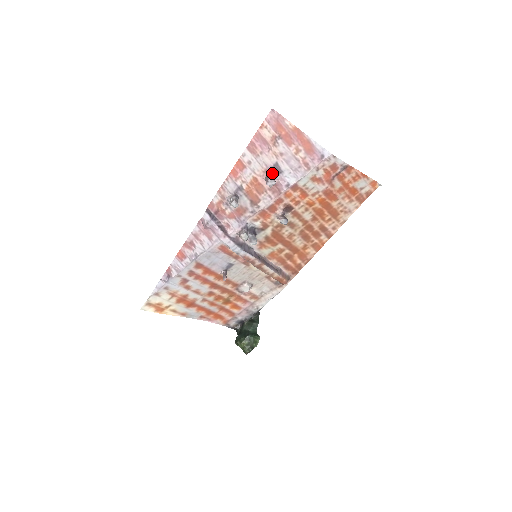
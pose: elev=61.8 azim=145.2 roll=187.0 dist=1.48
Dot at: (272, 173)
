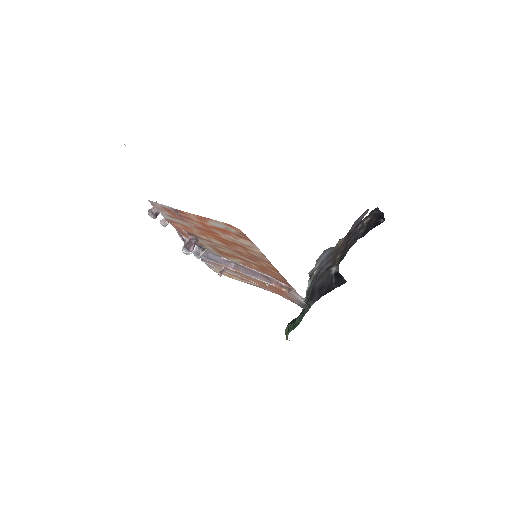
Dot at: occluded
